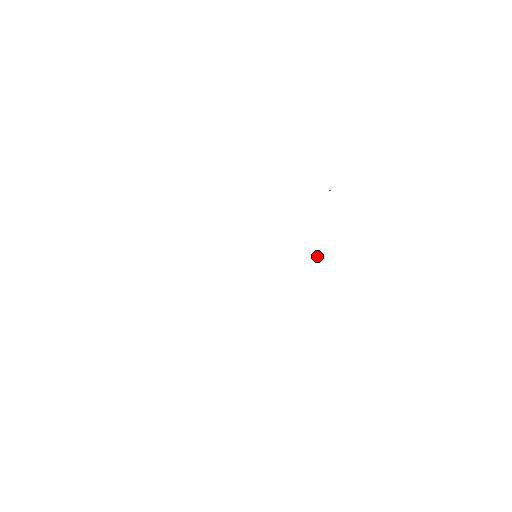
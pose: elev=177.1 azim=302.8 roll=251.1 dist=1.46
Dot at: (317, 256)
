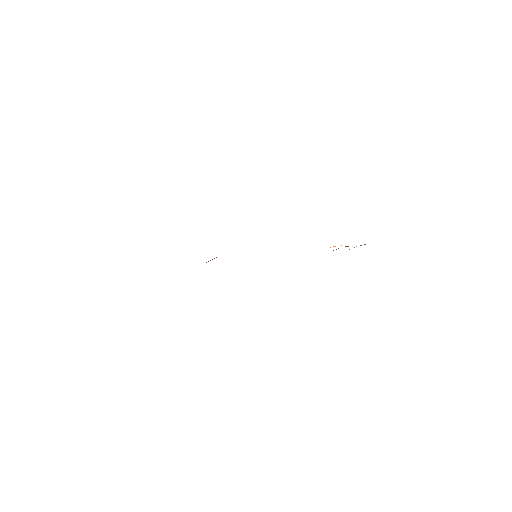
Dot at: occluded
